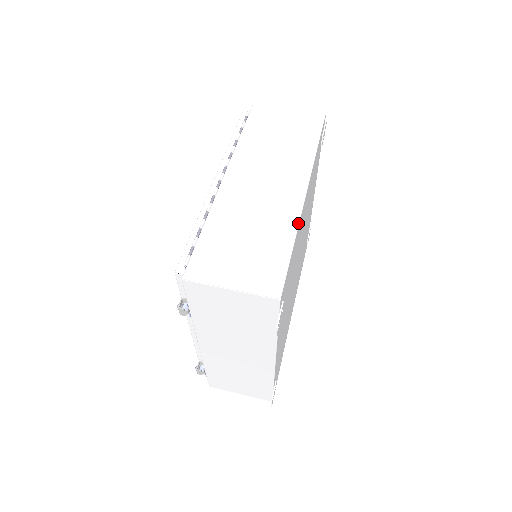
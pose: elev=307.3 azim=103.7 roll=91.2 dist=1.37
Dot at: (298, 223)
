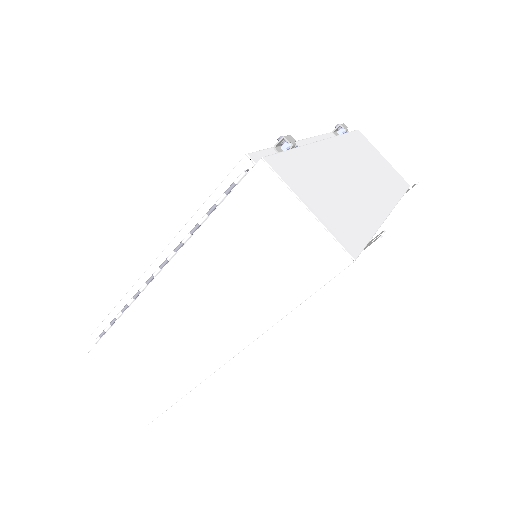
Dot at: (197, 385)
